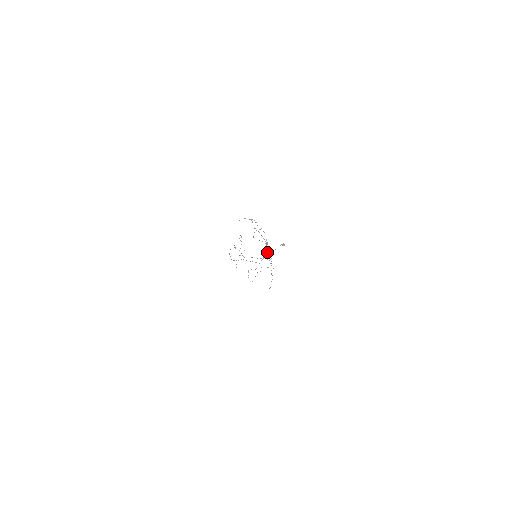
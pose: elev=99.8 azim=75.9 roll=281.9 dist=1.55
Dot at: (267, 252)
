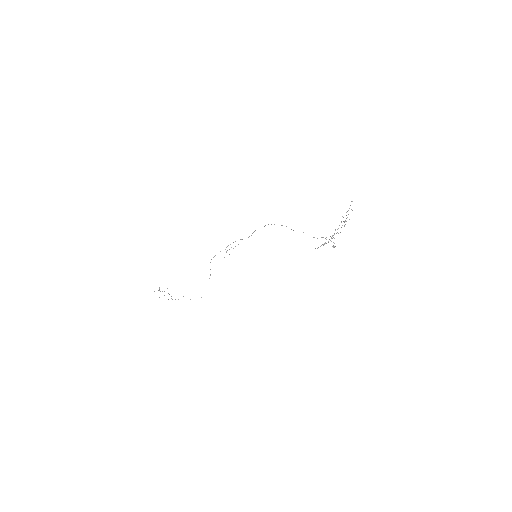
Dot at: occluded
